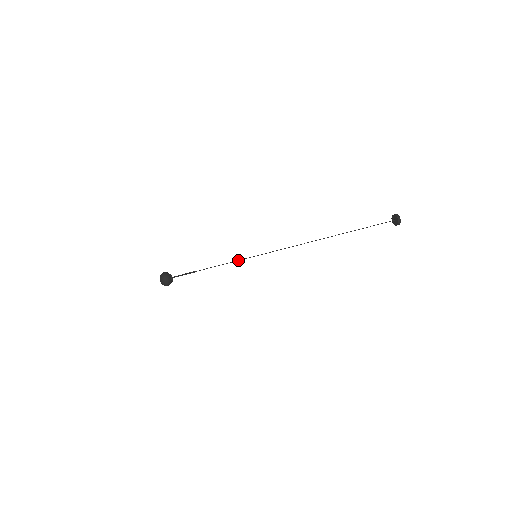
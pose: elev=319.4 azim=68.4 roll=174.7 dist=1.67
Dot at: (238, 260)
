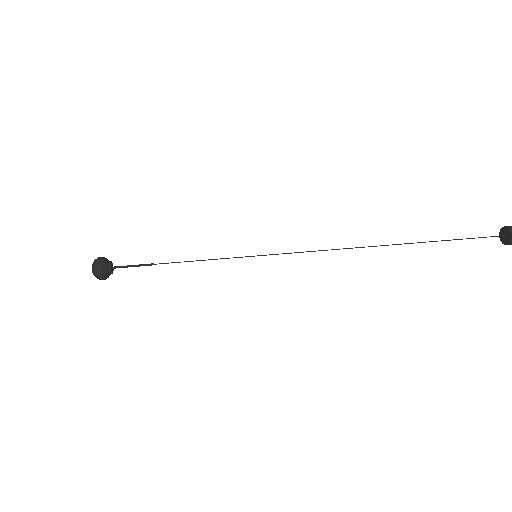
Dot at: (225, 258)
